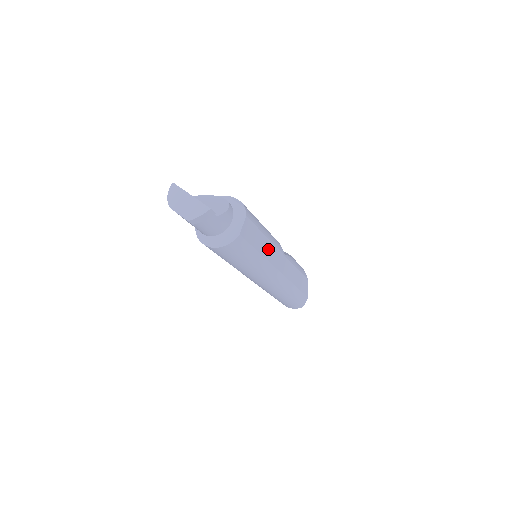
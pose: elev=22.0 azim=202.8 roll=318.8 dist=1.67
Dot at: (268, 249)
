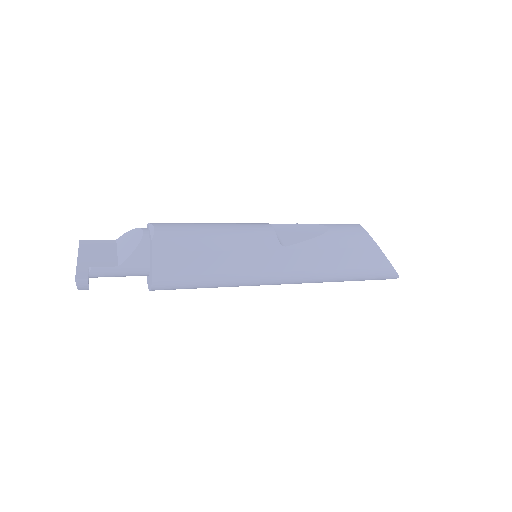
Dot at: (234, 261)
